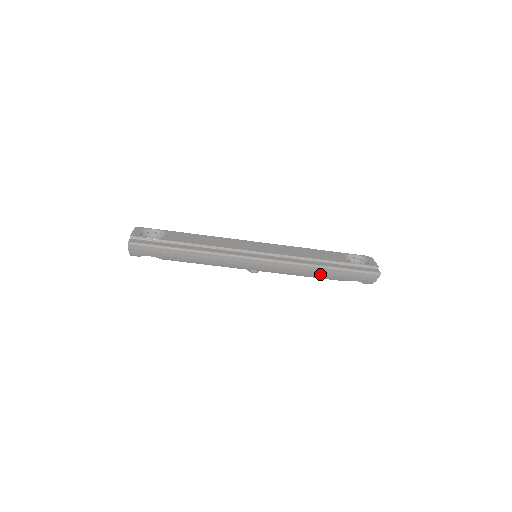
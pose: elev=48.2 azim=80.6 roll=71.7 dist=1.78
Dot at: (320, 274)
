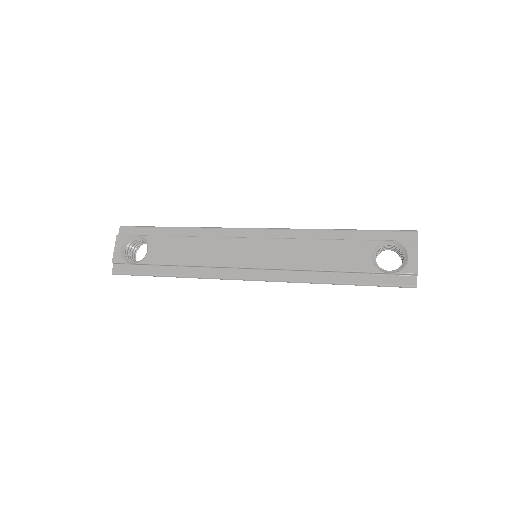
Dot at: occluded
